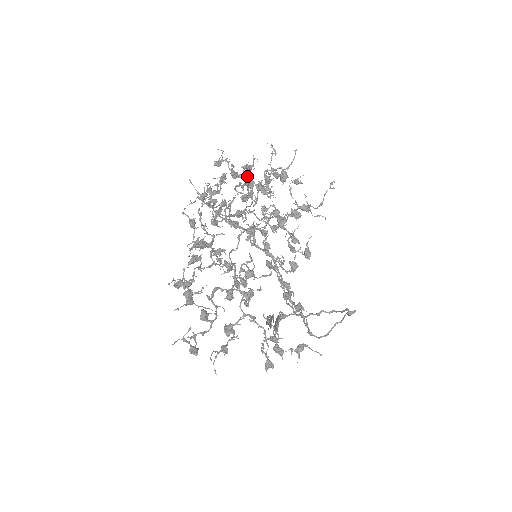
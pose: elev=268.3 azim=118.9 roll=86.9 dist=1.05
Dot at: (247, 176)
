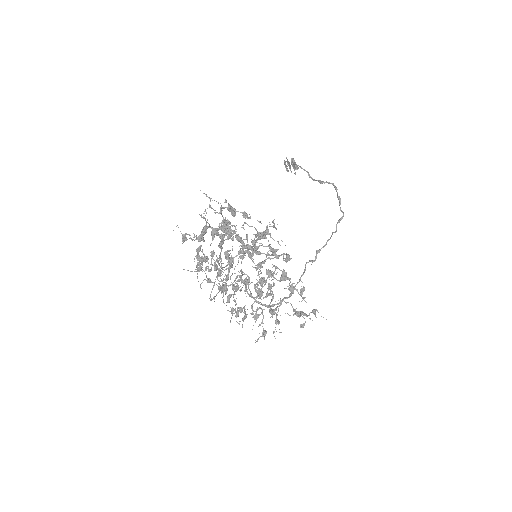
Dot at: (208, 226)
